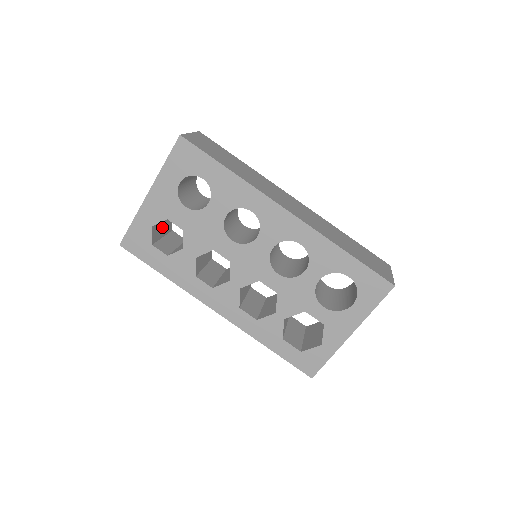
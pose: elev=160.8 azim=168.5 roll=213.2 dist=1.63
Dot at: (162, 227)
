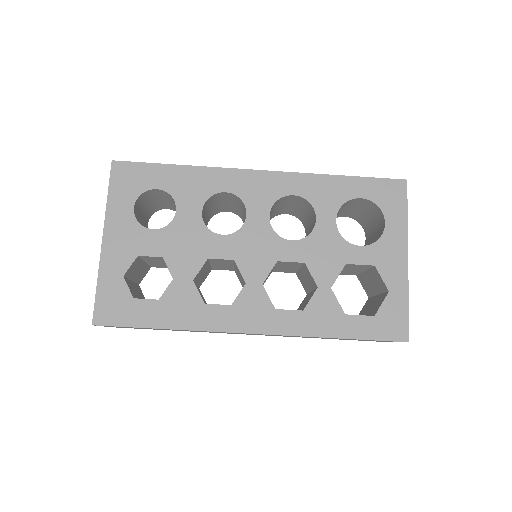
Dot at: (135, 289)
